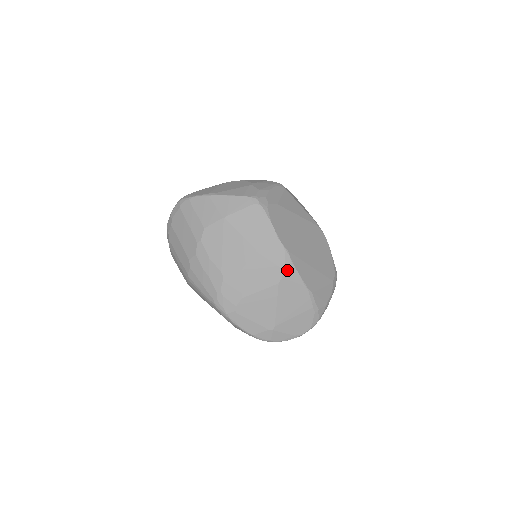
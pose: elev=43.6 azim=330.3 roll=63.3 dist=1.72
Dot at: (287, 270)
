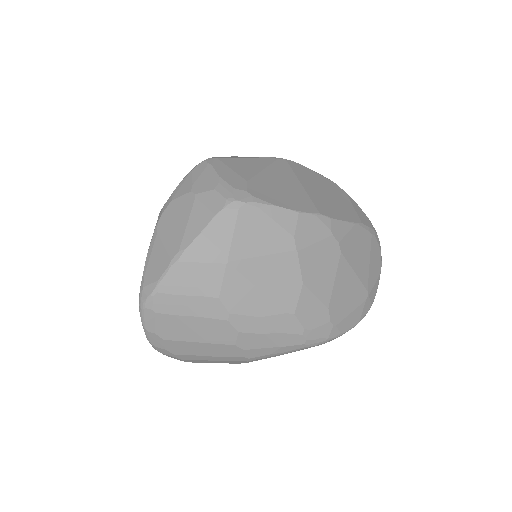
Dot at: (335, 231)
